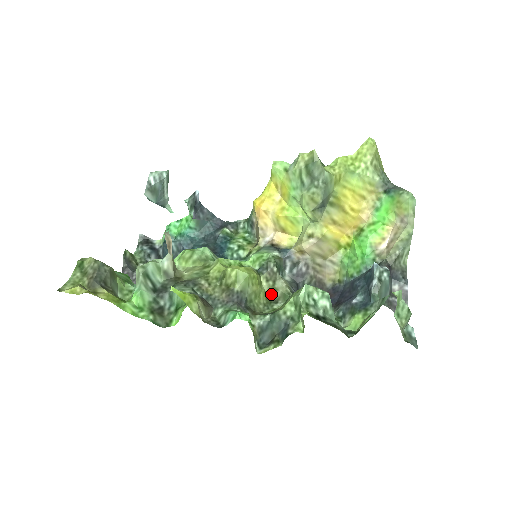
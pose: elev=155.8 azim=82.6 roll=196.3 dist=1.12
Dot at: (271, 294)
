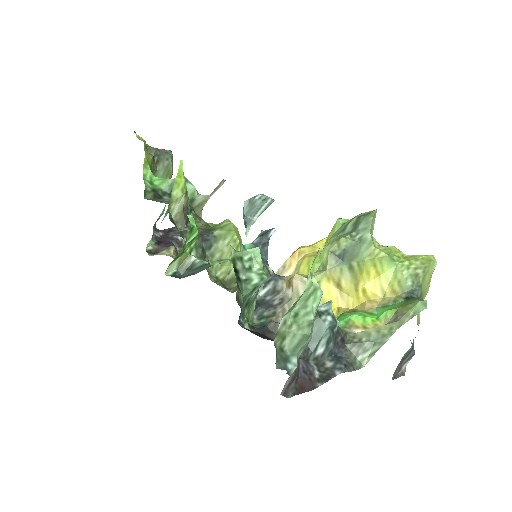
Dot at: (231, 281)
